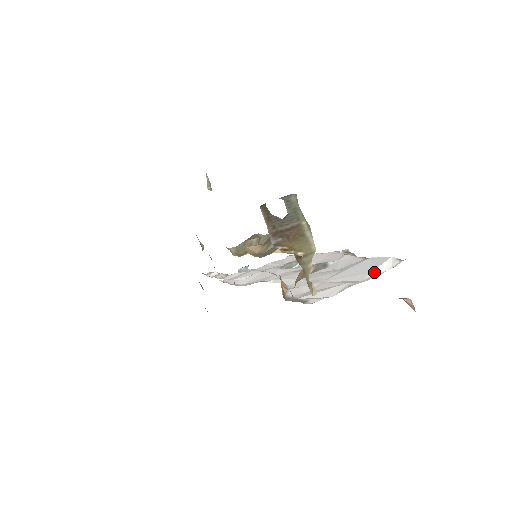
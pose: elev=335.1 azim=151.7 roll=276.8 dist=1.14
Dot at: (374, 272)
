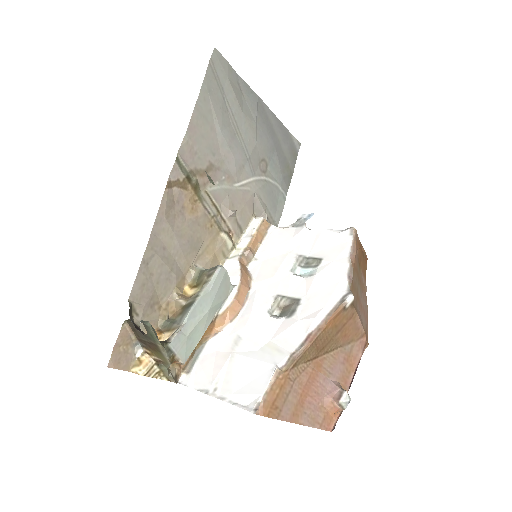
Dot at: (234, 396)
